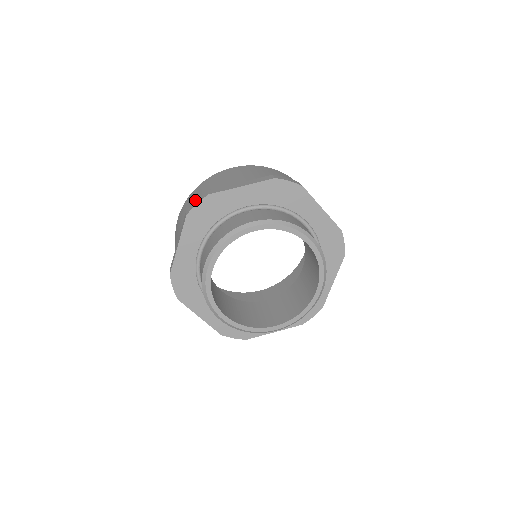
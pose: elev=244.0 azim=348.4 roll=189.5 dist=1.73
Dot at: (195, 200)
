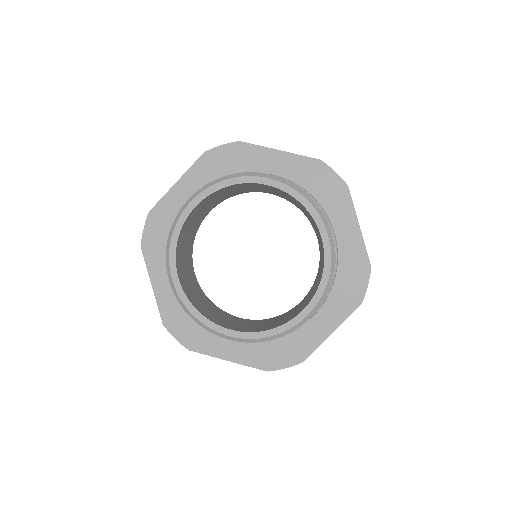
Dot at: occluded
